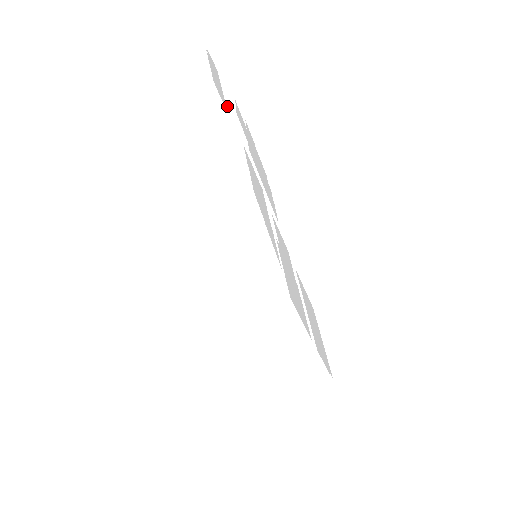
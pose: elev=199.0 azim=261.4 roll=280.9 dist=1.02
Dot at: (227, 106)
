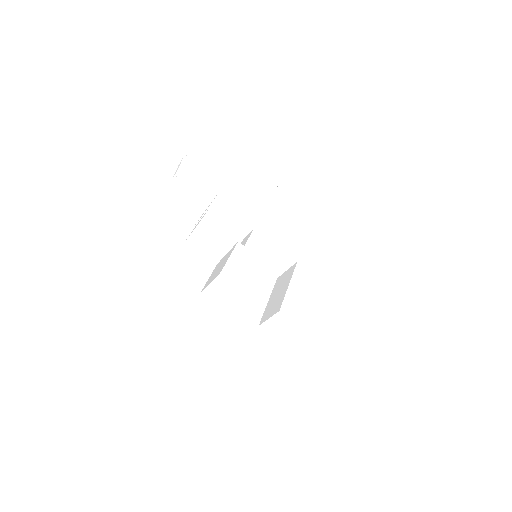
Dot at: occluded
